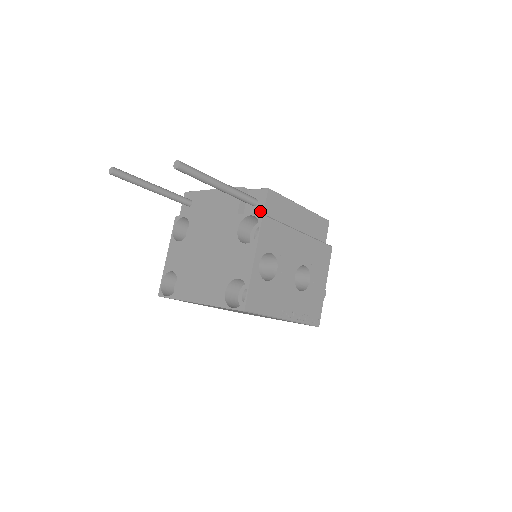
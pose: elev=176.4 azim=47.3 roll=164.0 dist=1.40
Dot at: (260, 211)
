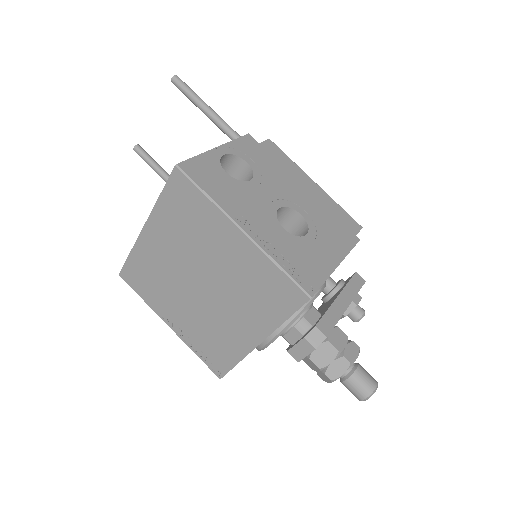
Dot at: occluded
